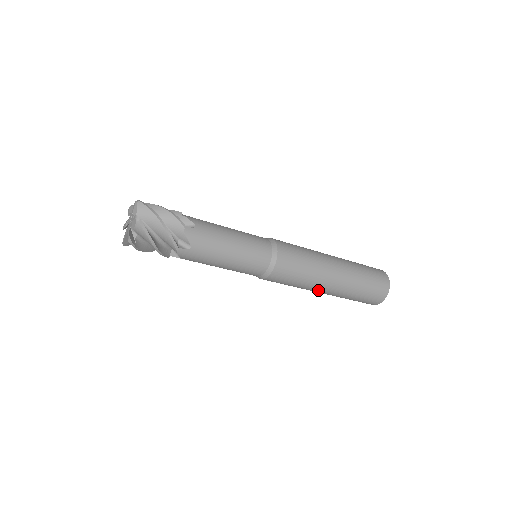
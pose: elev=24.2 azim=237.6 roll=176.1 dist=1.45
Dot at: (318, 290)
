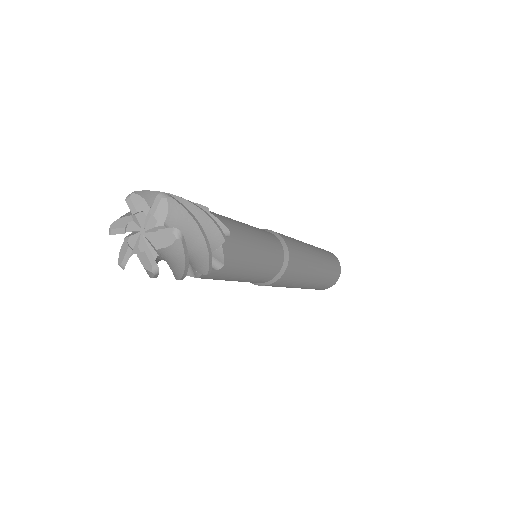
Dot at: (295, 287)
